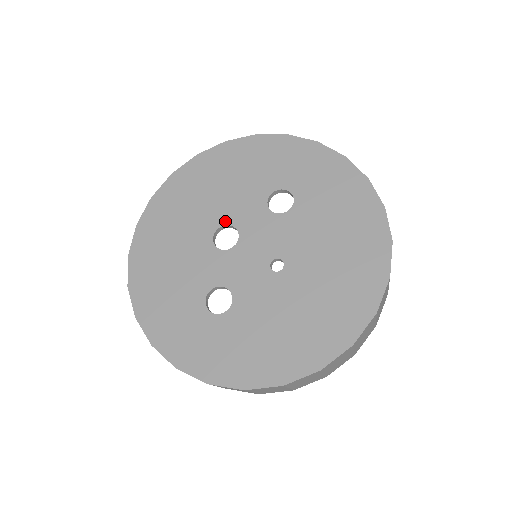
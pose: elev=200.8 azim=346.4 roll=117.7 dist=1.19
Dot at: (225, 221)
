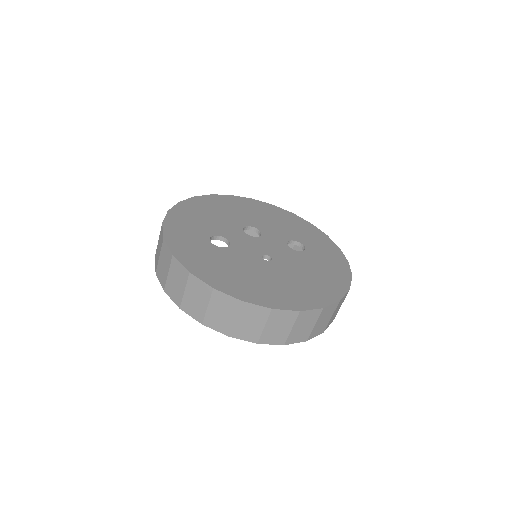
Dot at: (259, 228)
